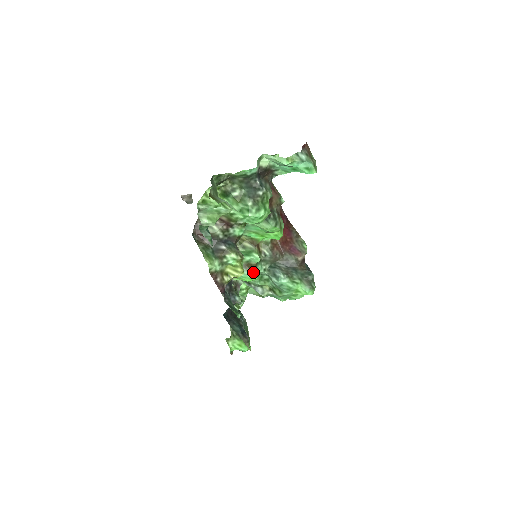
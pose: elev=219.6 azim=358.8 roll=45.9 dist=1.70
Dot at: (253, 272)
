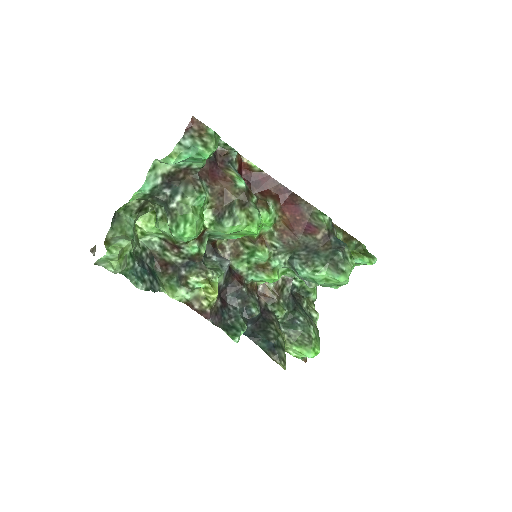
Dot at: (268, 272)
